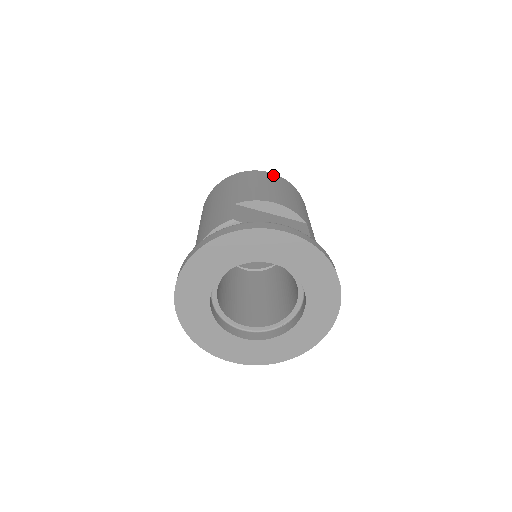
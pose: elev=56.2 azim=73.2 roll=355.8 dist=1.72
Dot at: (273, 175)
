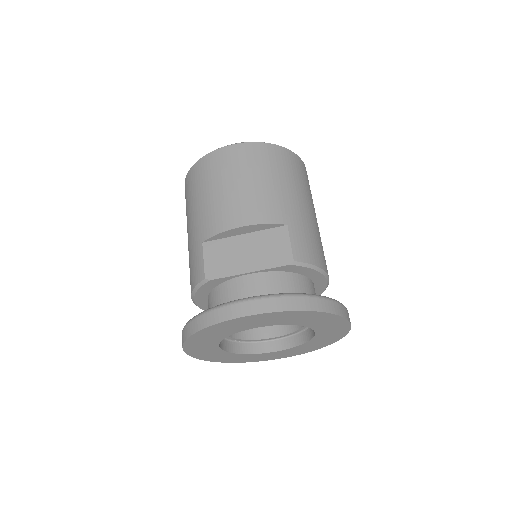
Dot at: (234, 150)
